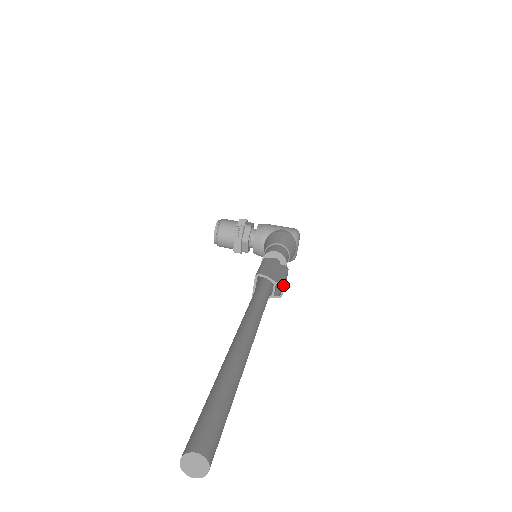
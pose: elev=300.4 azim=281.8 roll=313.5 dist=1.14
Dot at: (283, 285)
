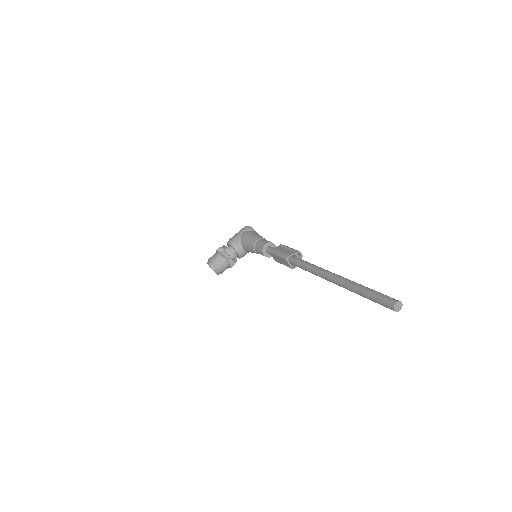
Dot at: (299, 251)
